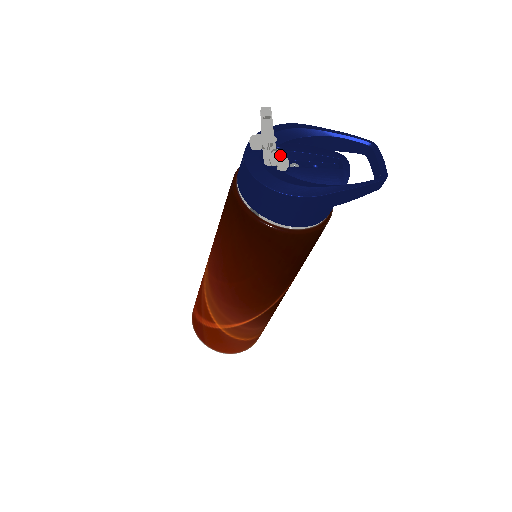
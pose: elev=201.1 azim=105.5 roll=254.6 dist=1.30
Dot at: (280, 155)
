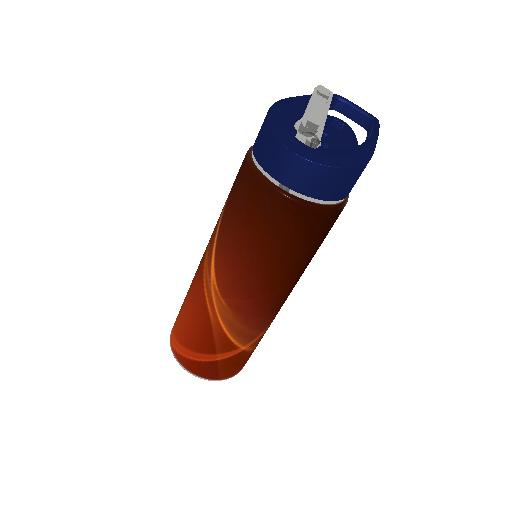
Dot at: occluded
